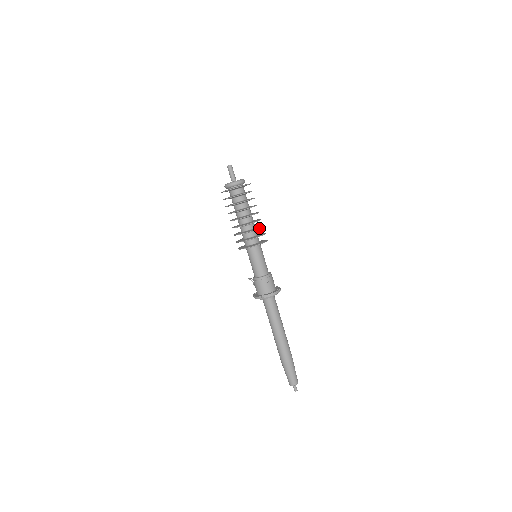
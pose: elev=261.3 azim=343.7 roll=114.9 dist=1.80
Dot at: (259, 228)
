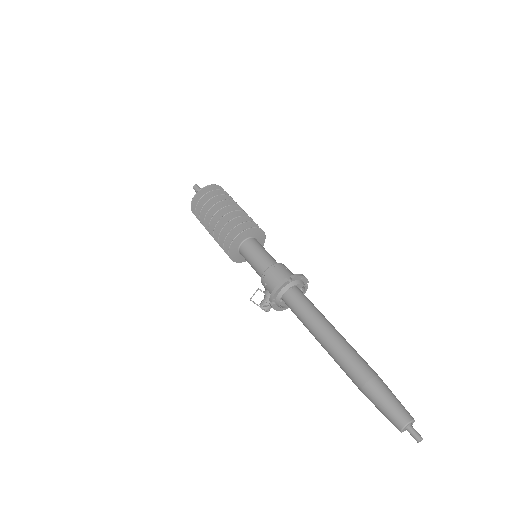
Dot at: (252, 219)
